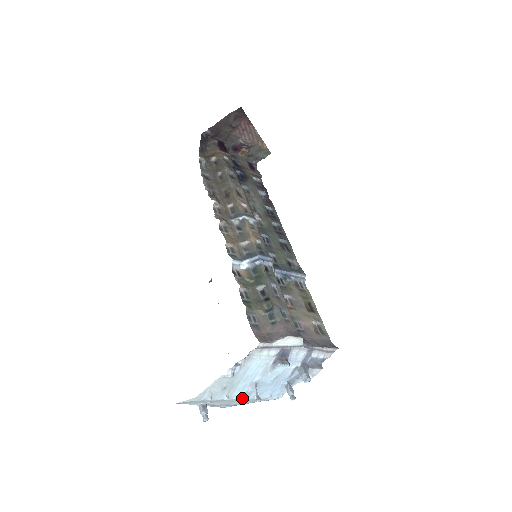
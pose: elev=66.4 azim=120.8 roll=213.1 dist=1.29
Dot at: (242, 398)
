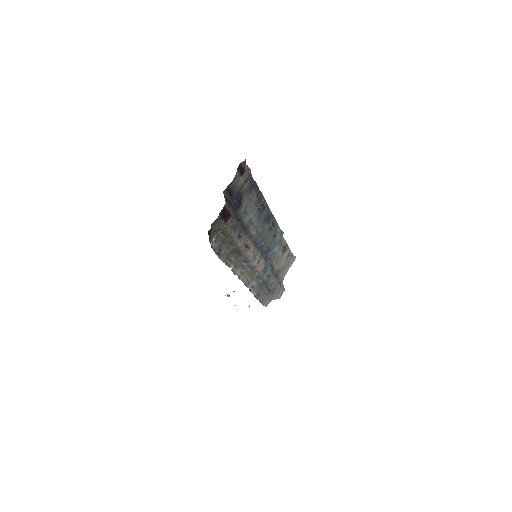
Dot at: occluded
